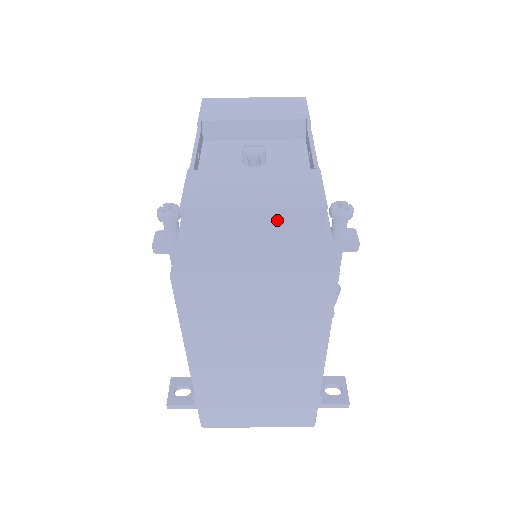
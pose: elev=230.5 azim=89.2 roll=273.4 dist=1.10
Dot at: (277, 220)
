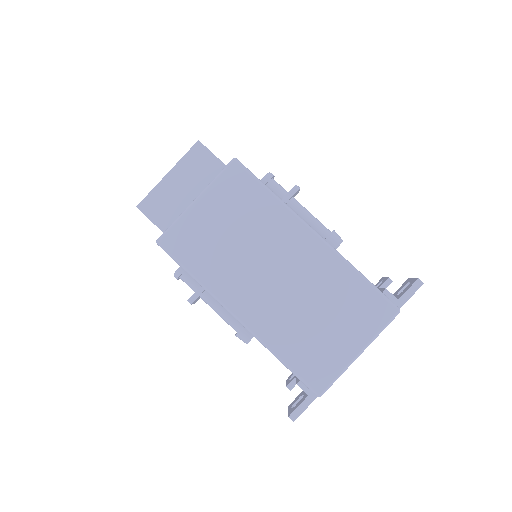
Dot at: (185, 169)
